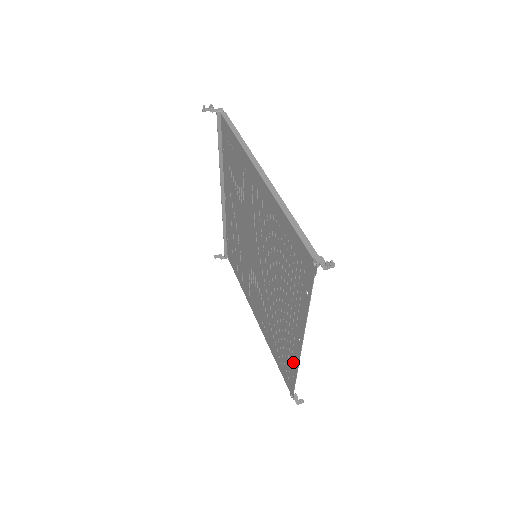
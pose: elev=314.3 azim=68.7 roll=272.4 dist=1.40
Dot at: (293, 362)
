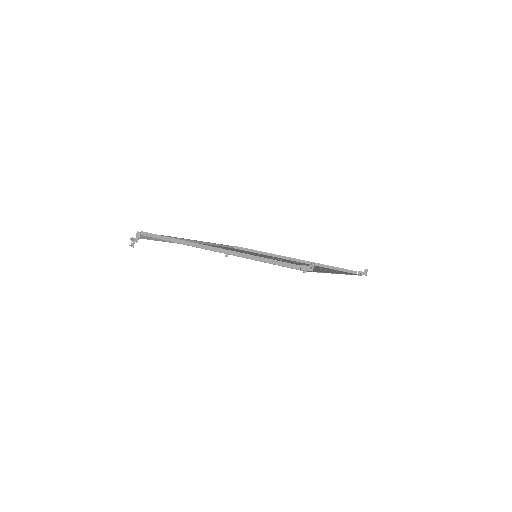
Dot at: occluded
